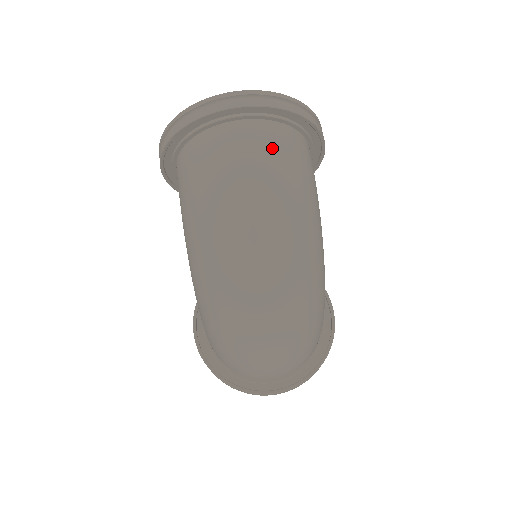
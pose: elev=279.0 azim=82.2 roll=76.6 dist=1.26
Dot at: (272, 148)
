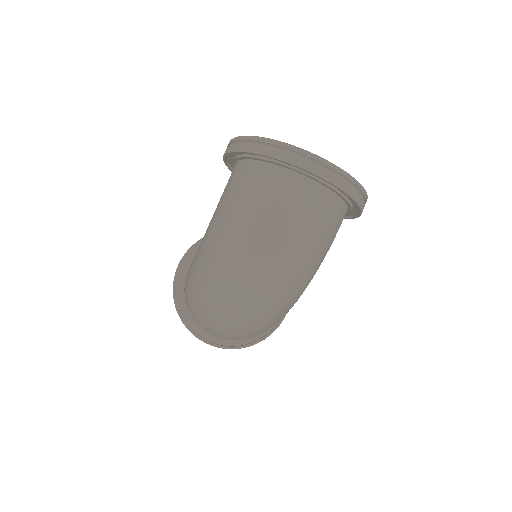
Dot at: (316, 214)
